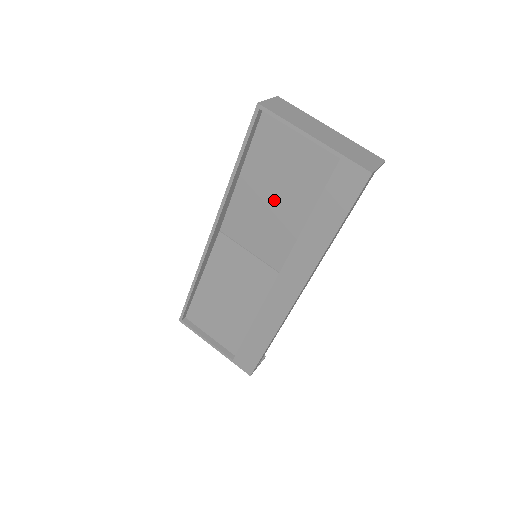
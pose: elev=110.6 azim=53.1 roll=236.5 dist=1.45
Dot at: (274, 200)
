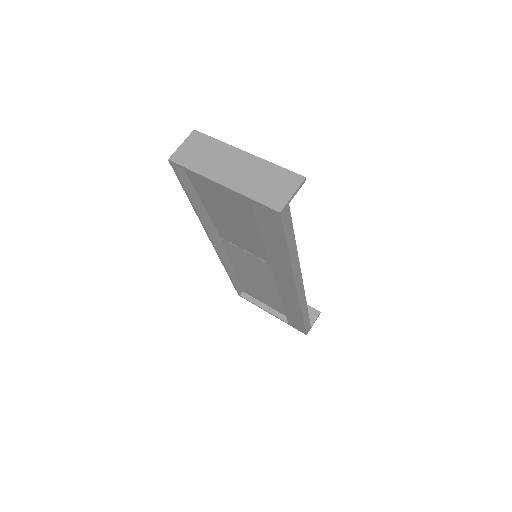
Dot at: (236, 221)
